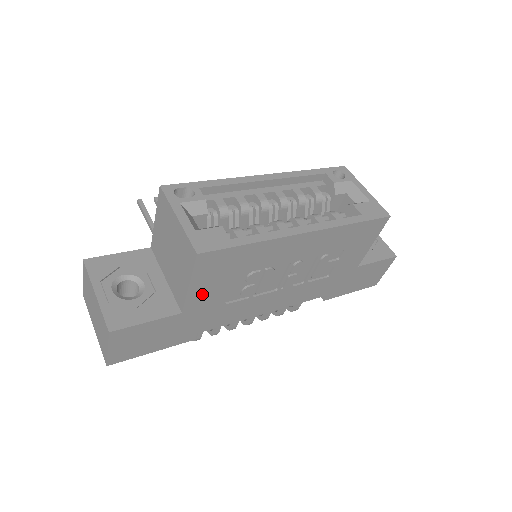
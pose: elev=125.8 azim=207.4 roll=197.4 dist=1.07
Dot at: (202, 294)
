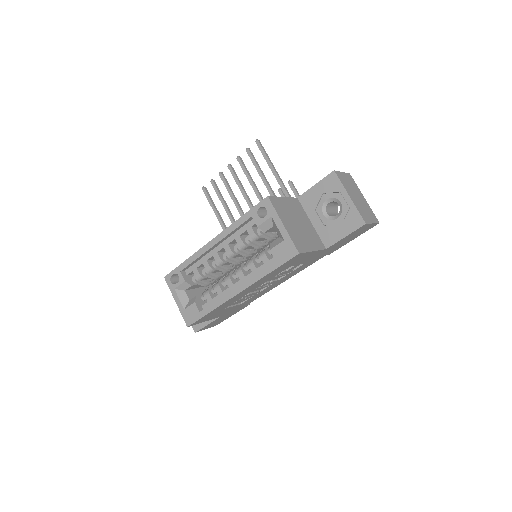
Dot at: (218, 315)
